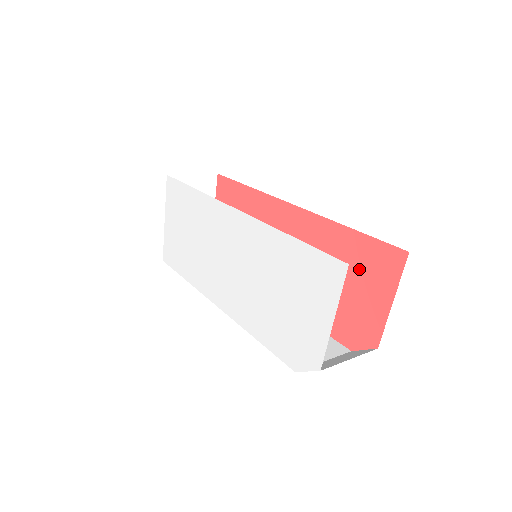
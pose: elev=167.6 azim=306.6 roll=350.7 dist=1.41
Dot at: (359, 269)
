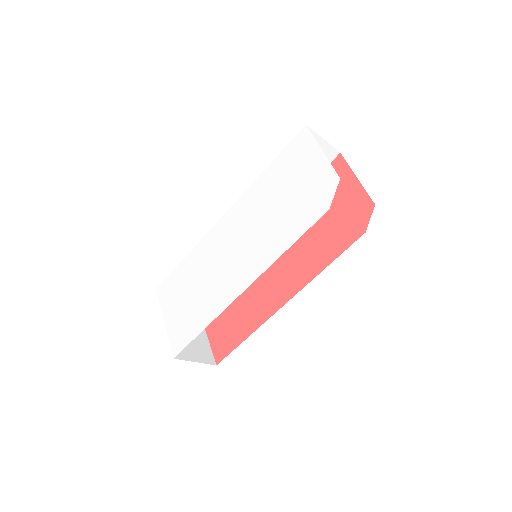
Dot at: occluded
